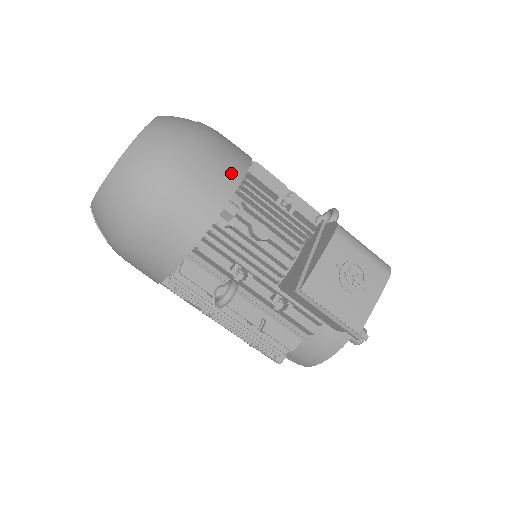
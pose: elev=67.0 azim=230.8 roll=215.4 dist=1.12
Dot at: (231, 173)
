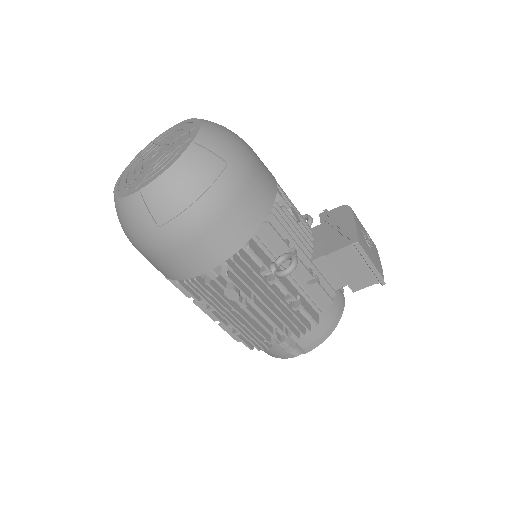
Dot at: occluded
